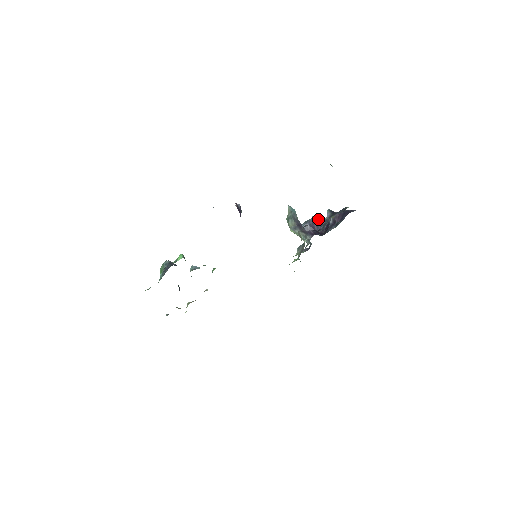
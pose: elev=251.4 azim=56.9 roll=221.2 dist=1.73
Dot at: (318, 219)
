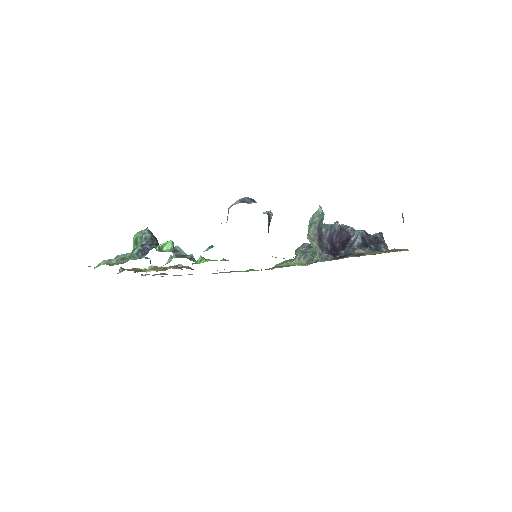
Dot at: (341, 226)
